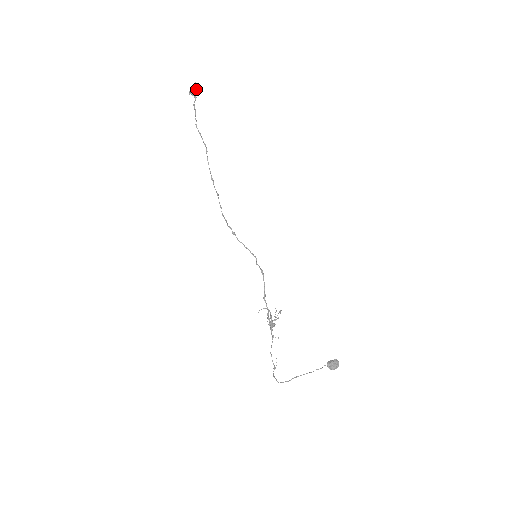
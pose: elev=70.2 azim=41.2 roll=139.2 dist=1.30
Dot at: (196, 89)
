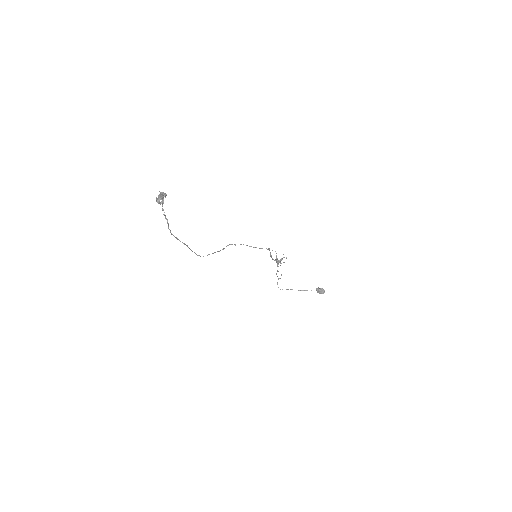
Dot at: (162, 198)
